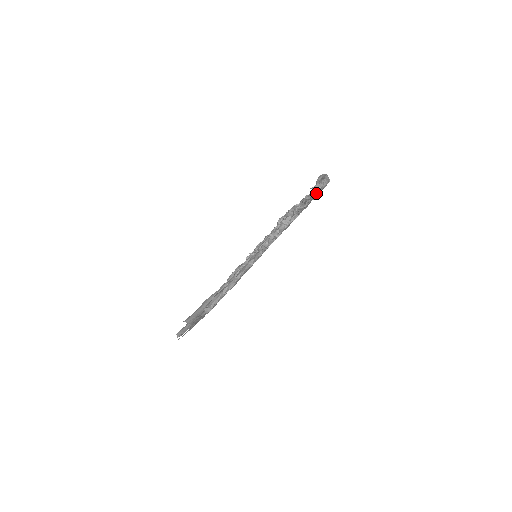
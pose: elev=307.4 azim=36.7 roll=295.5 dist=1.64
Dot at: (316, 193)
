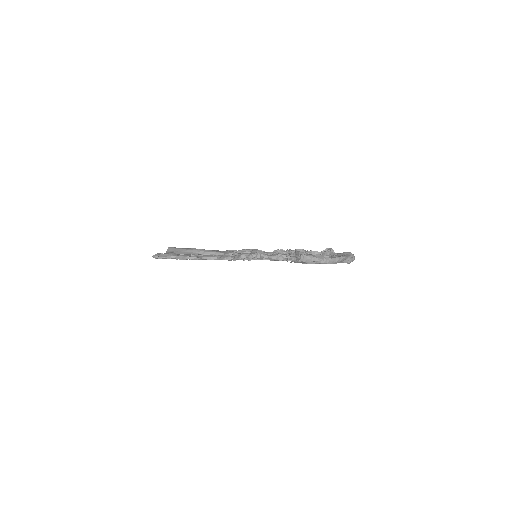
Dot at: (303, 261)
